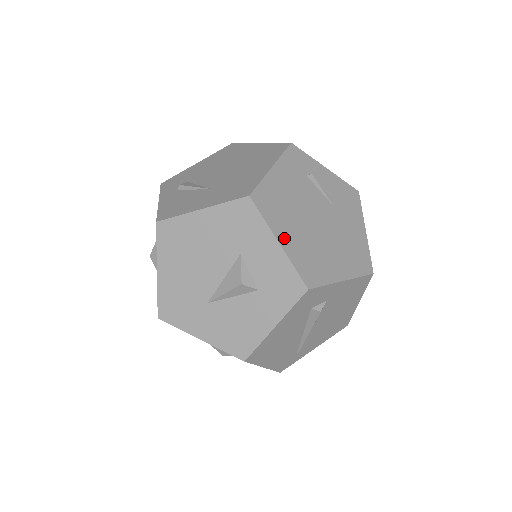
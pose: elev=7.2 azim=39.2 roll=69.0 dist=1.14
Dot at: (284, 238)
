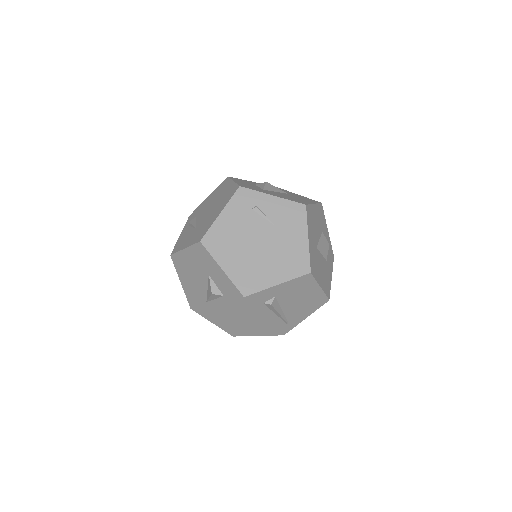
Dot at: (226, 265)
